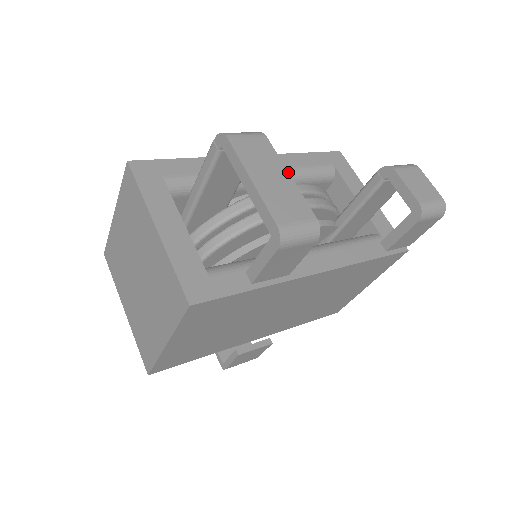
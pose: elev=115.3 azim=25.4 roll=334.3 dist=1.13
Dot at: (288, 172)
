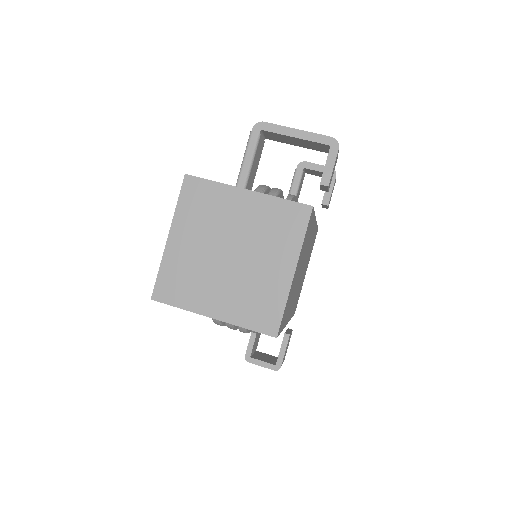
Dot at: occluded
